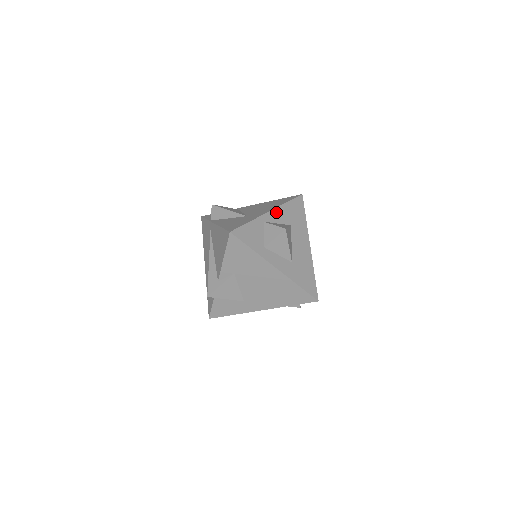
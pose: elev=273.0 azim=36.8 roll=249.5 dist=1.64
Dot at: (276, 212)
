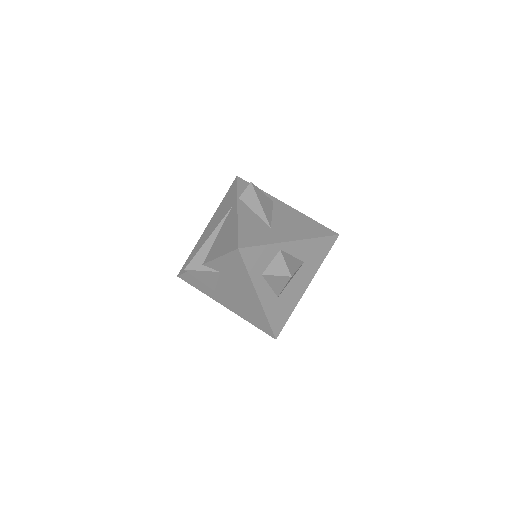
Dot at: (299, 244)
